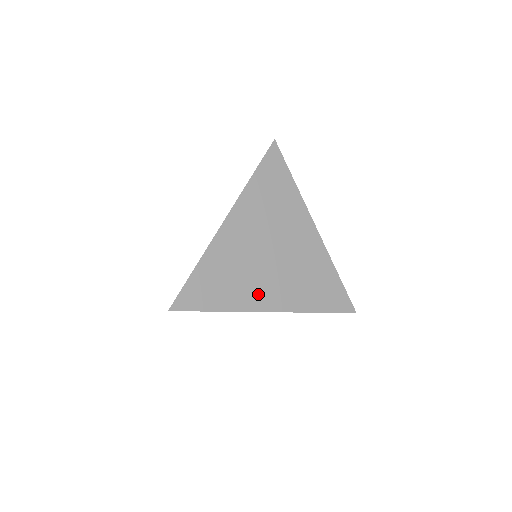
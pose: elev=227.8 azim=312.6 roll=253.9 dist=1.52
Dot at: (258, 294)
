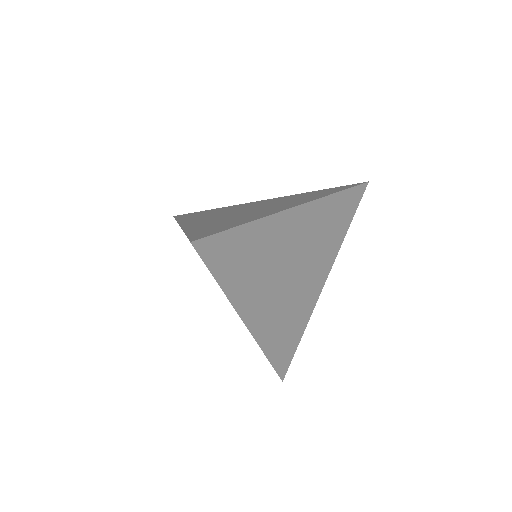
Dot at: (254, 300)
